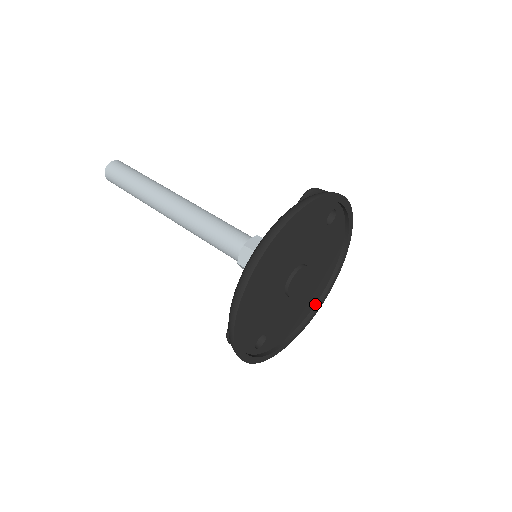
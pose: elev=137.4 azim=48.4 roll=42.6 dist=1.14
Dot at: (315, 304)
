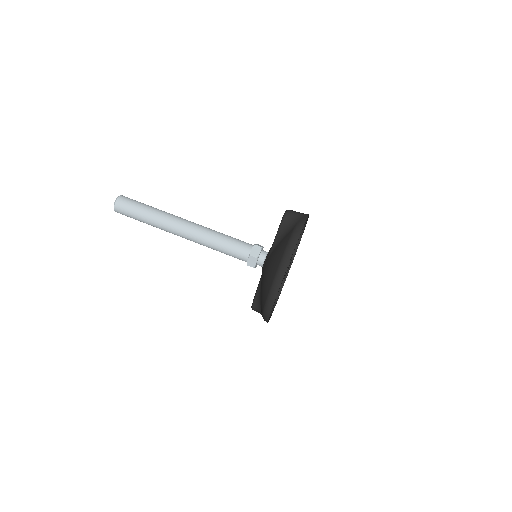
Dot at: occluded
